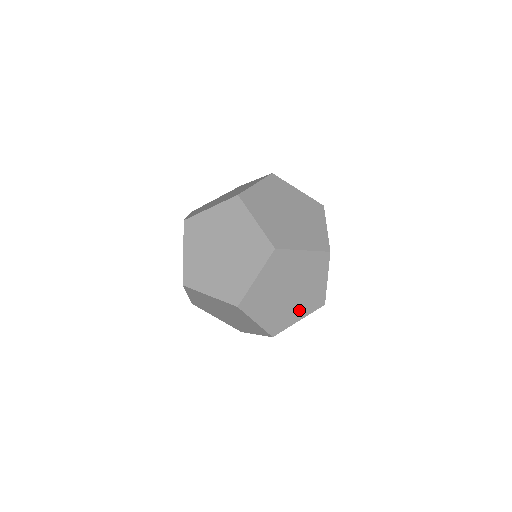
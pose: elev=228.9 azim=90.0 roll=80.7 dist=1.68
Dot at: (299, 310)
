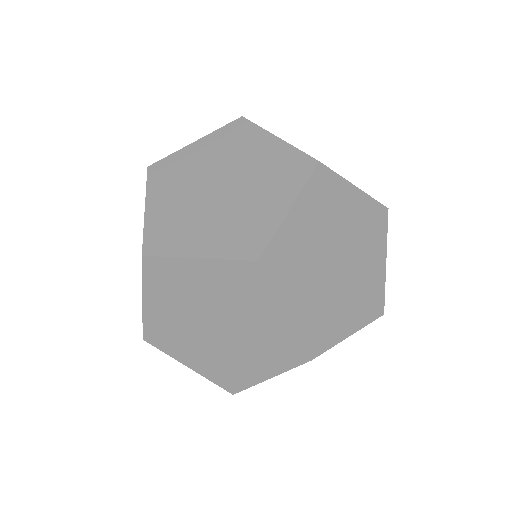
Dot at: occluded
